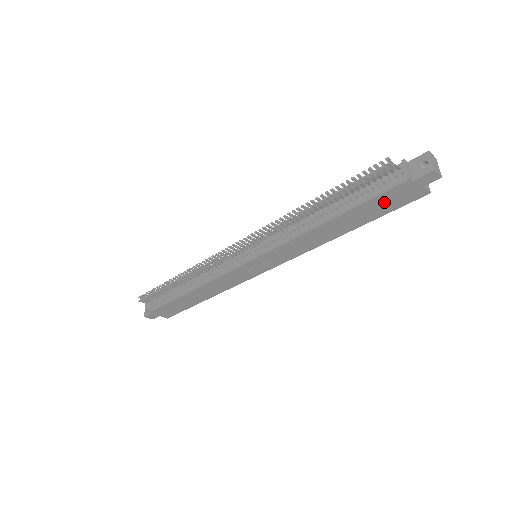
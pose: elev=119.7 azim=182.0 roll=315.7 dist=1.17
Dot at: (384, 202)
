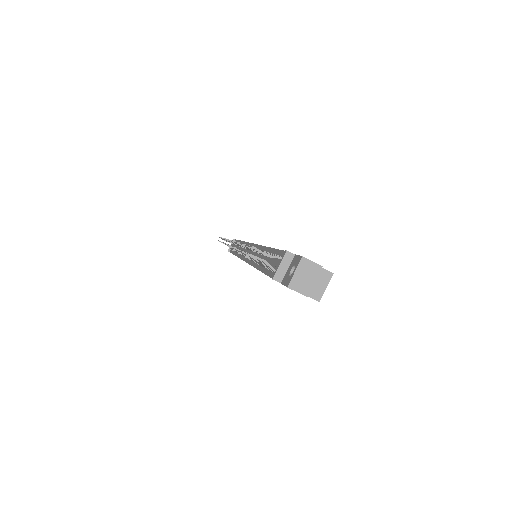
Dot at: occluded
